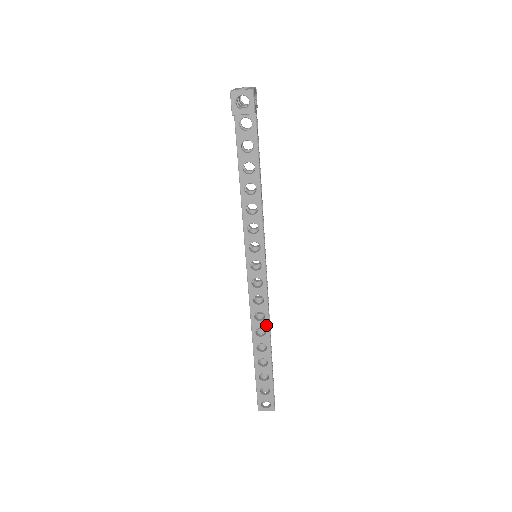
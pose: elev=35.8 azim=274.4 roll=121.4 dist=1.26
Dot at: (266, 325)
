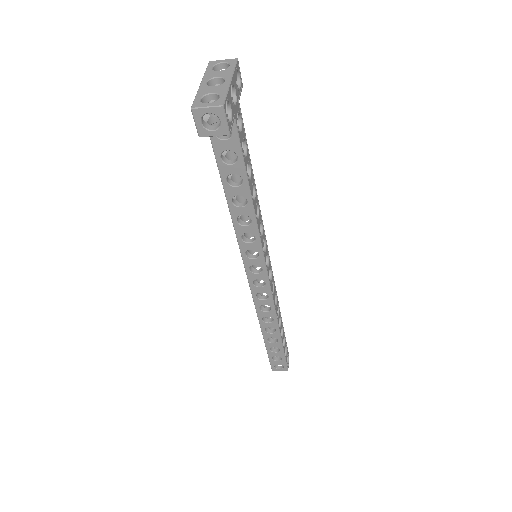
Dot at: (273, 315)
